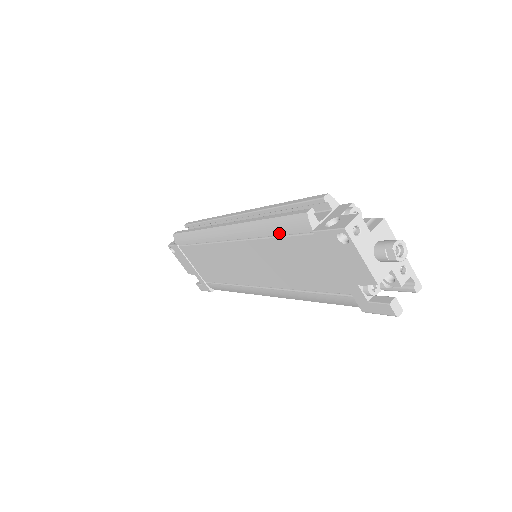
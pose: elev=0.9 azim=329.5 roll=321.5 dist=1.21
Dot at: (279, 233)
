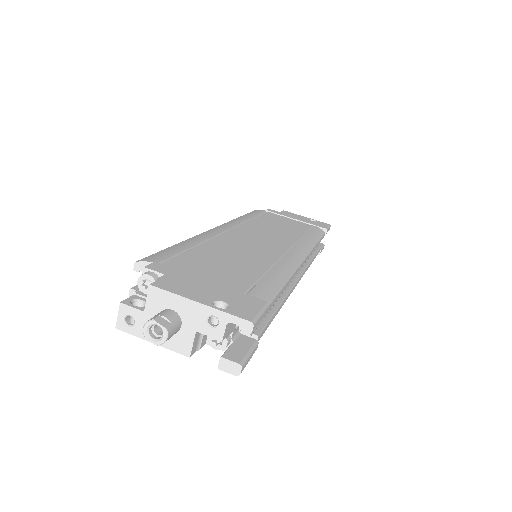
Dot at: occluded
